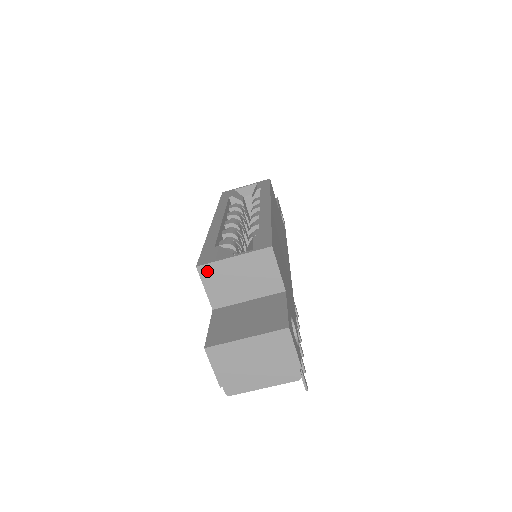
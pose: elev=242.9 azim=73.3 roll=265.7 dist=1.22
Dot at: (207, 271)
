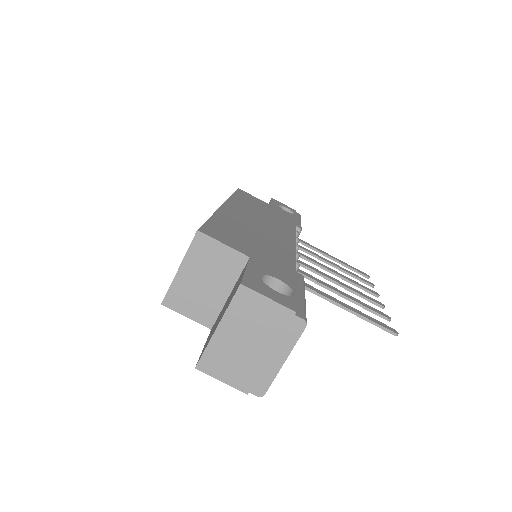
Dot at: (173, 300)
